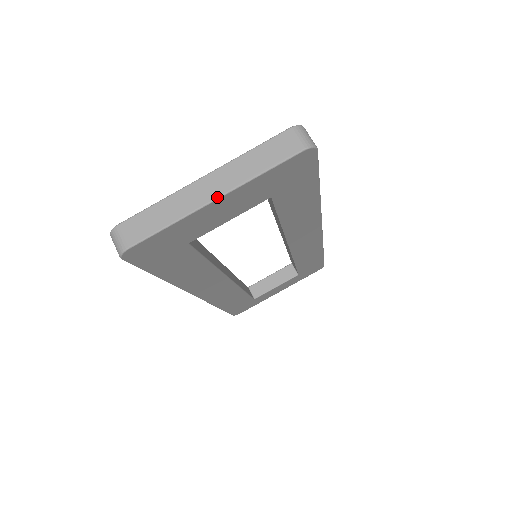
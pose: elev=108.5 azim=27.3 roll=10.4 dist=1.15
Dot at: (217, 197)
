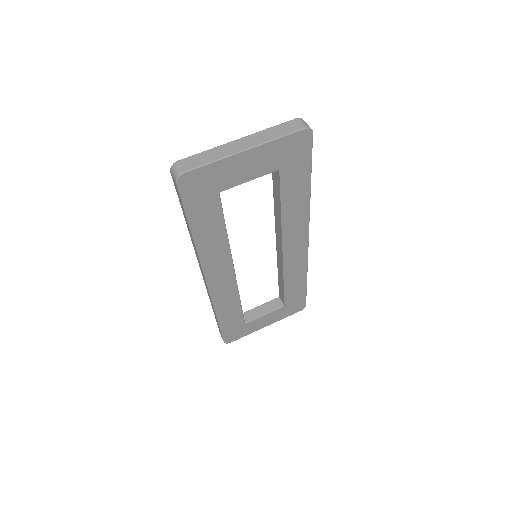
Dot at: (247, 148)
